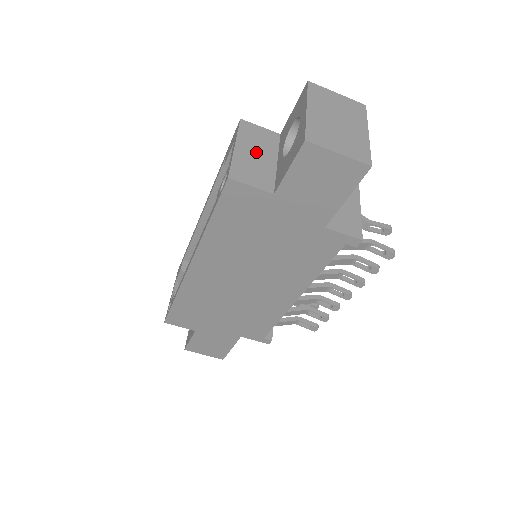
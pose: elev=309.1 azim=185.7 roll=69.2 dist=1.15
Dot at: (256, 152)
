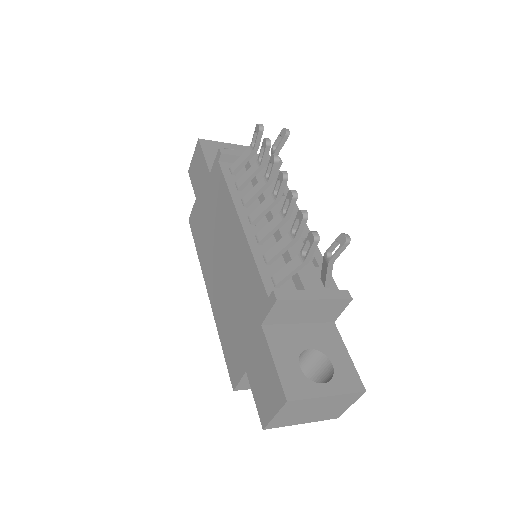
Dot at: occluded
